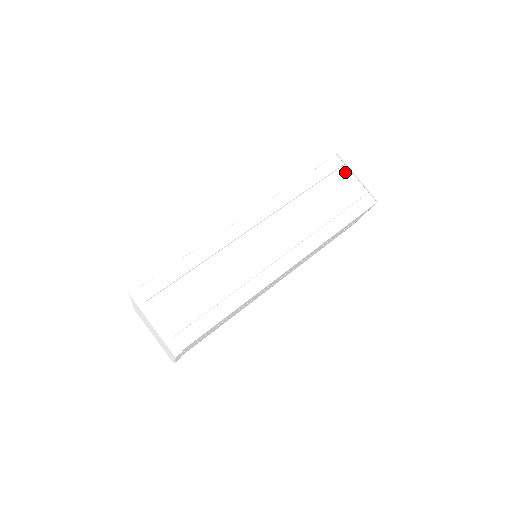
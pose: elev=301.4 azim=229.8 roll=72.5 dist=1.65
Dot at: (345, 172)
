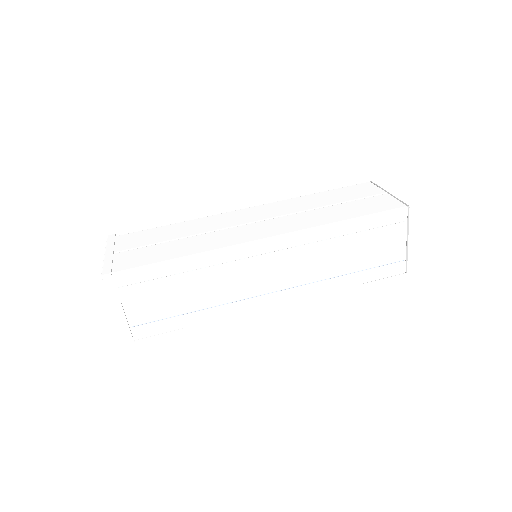
Dot at: (401, 230)
